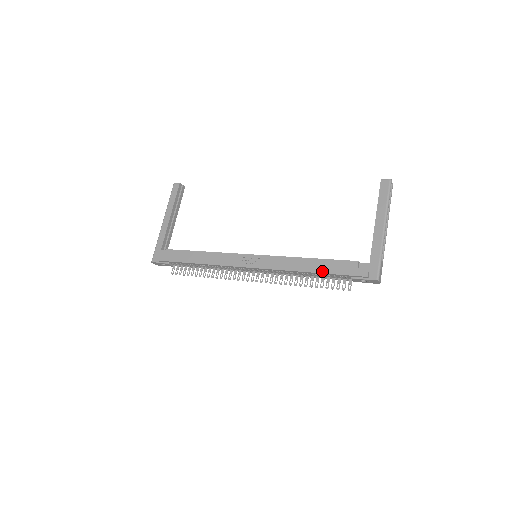
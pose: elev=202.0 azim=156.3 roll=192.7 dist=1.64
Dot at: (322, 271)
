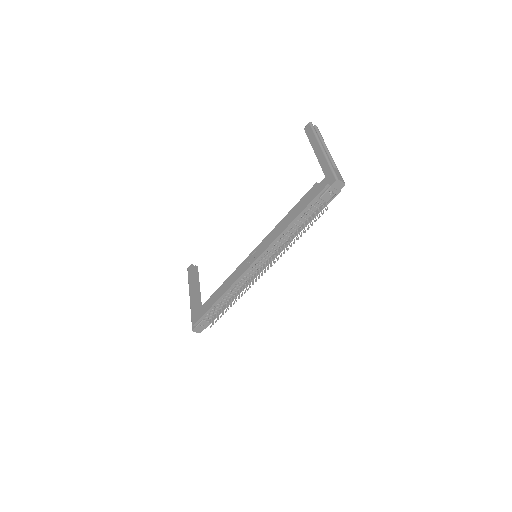
Dot at: (297, 214)
